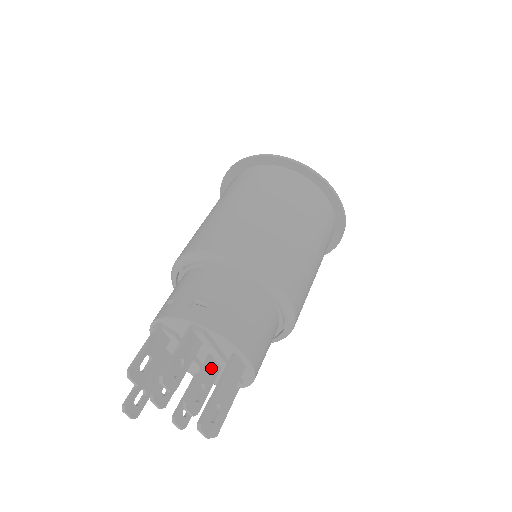
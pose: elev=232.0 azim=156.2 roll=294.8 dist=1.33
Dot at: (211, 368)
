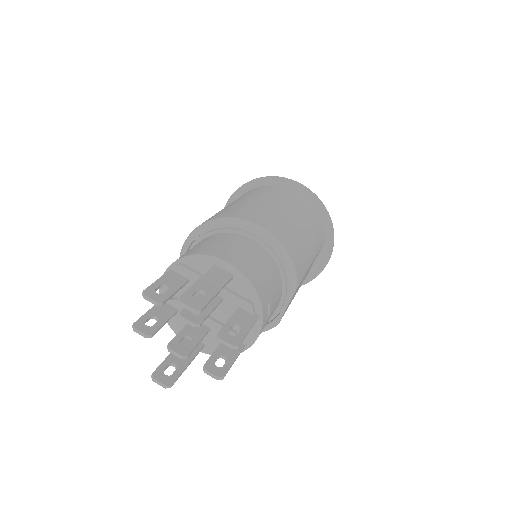
Dot at: occluded
